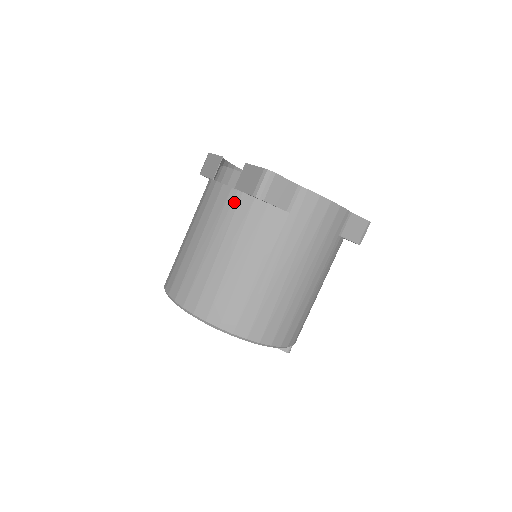
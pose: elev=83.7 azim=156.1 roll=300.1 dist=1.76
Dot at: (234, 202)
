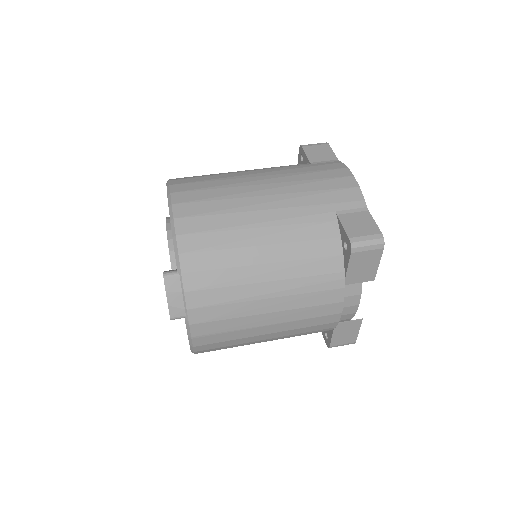
Dot at: occluded
